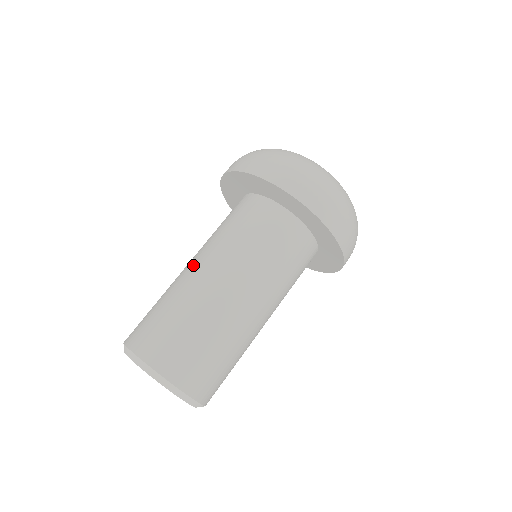
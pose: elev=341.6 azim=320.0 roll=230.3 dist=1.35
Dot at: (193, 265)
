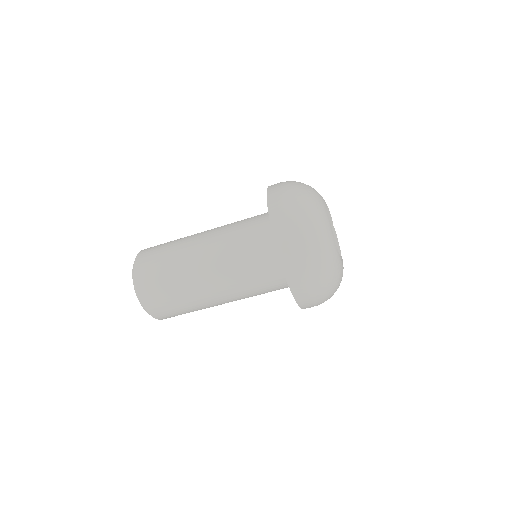
Dot at: (207, 230)
